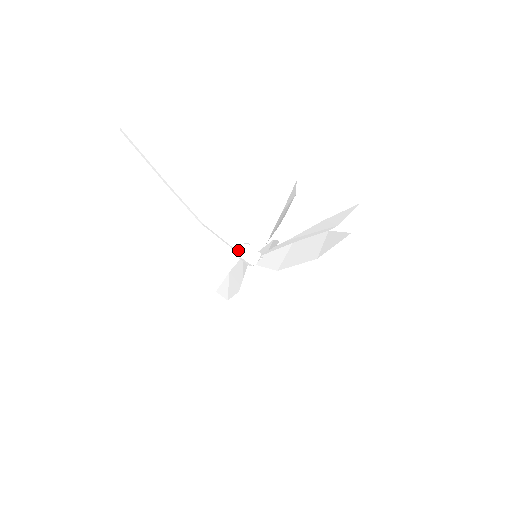
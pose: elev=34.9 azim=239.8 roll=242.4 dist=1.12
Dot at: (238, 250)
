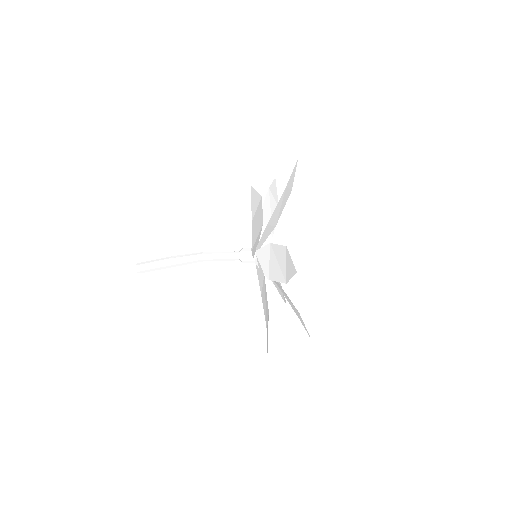
Dot at: (237, 253)
